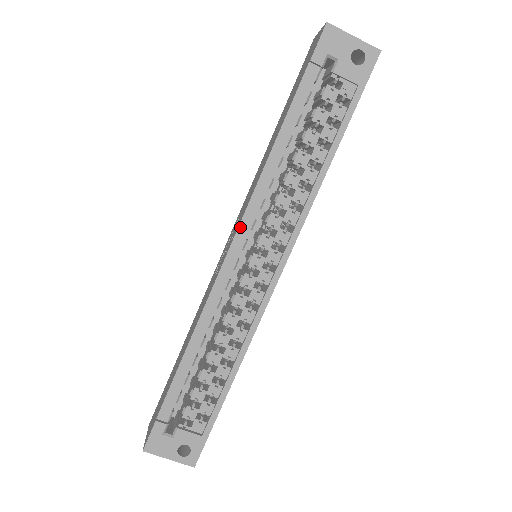
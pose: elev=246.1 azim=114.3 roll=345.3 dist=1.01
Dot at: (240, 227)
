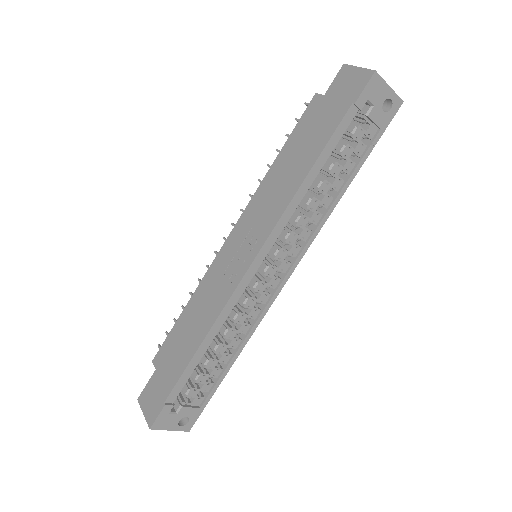
Dot at: (265, 244)
